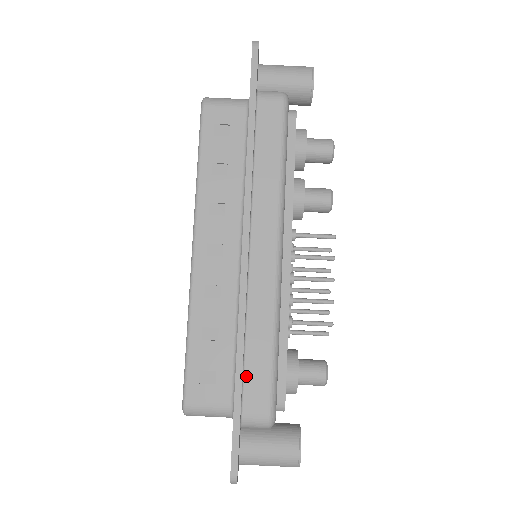
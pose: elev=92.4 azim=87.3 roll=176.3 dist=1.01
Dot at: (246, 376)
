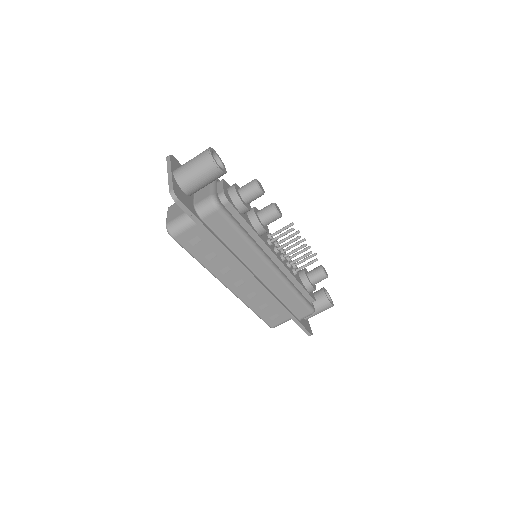
Dot at: (292, 310)
